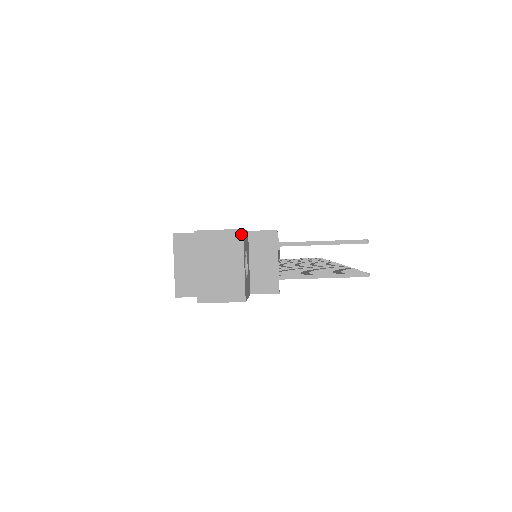
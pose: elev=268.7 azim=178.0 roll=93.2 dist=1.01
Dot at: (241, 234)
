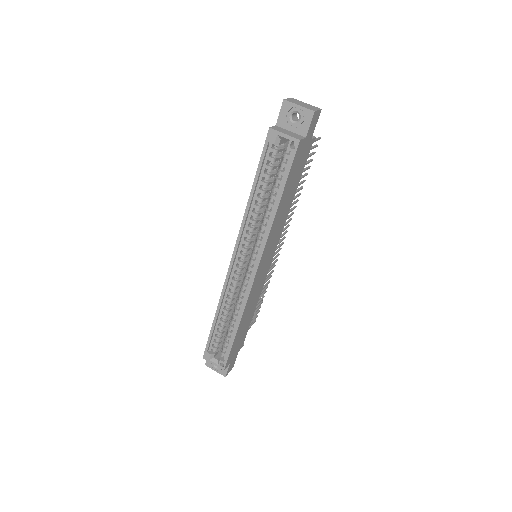
Dot at: (293, 98)
